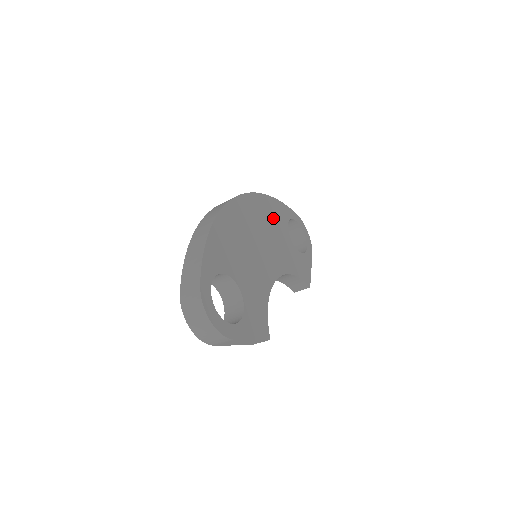
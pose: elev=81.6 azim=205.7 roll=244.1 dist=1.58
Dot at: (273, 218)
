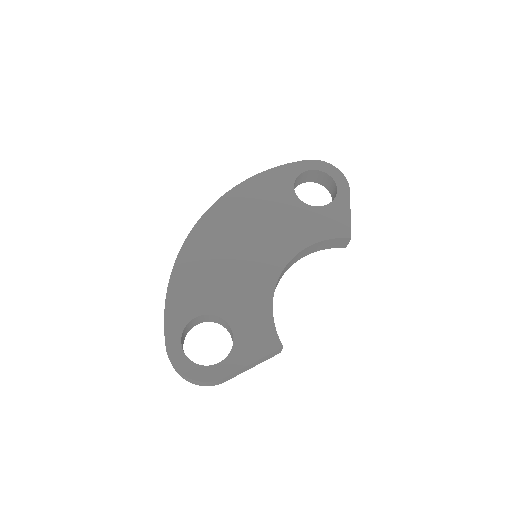
Dot at: (265, 198)
